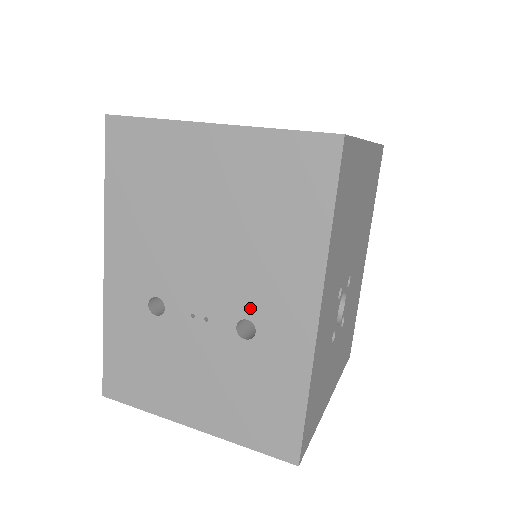
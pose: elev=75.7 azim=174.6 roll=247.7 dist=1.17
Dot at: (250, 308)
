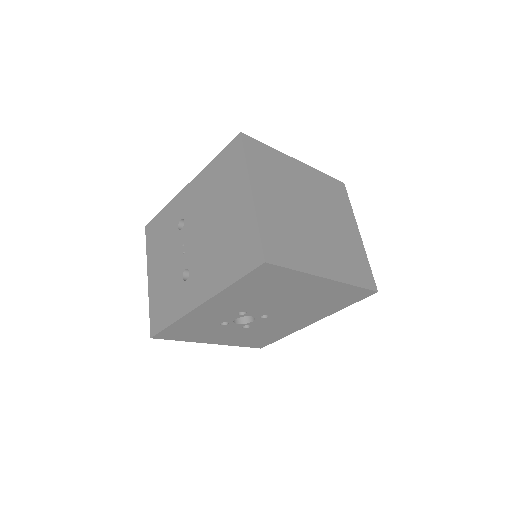
Dot at: (193, 270)
